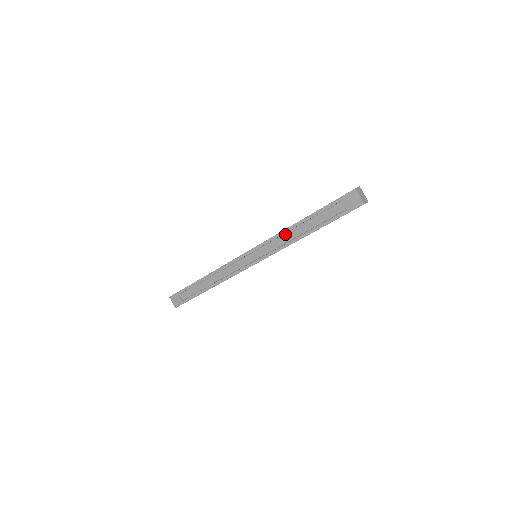
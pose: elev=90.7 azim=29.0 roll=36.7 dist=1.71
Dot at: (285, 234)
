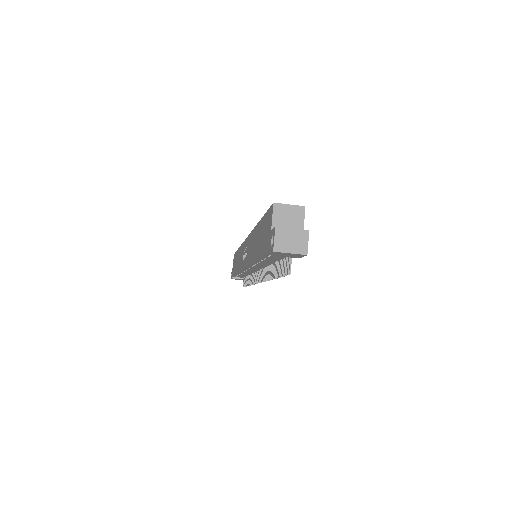
Dot at: (257, 264)
